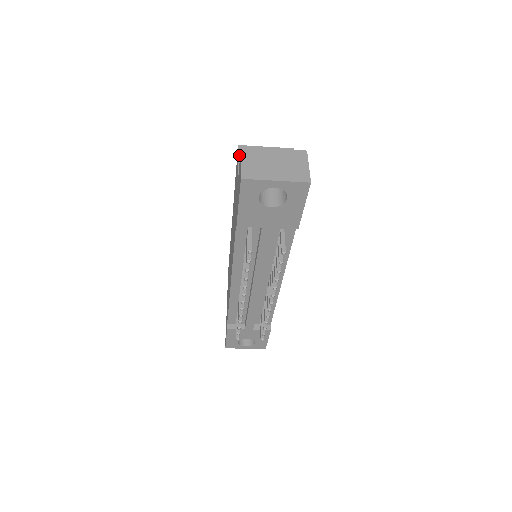
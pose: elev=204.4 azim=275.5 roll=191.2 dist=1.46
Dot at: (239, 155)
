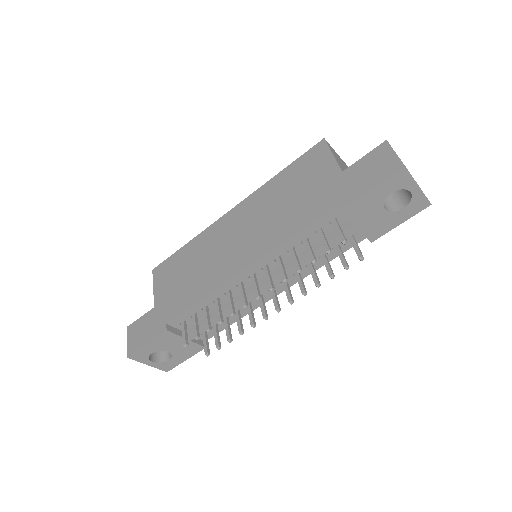
Dot at: (330, 147)
